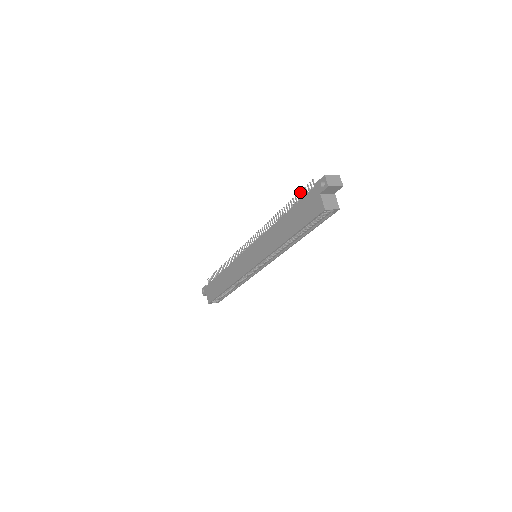
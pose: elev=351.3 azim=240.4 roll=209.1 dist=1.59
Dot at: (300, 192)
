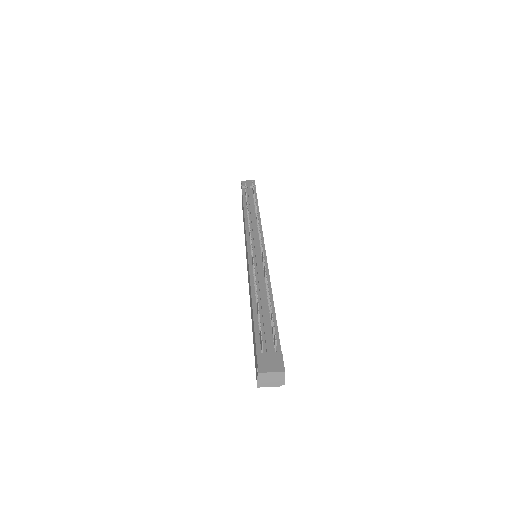
Dot at: (259, 320)
